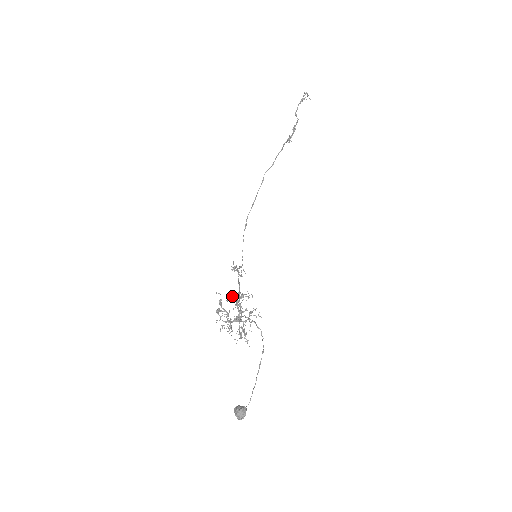
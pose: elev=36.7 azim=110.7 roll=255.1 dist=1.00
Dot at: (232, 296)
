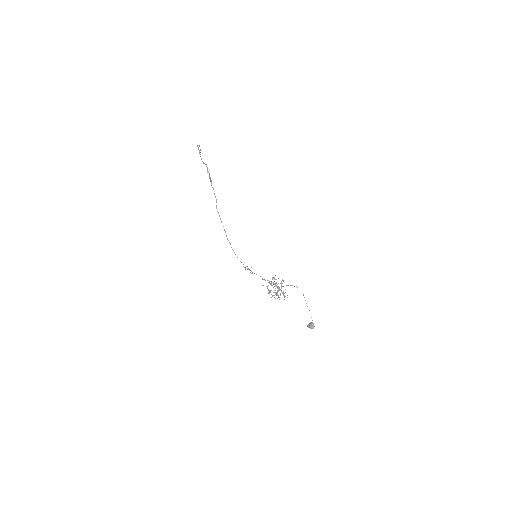
Dot at: occluded
